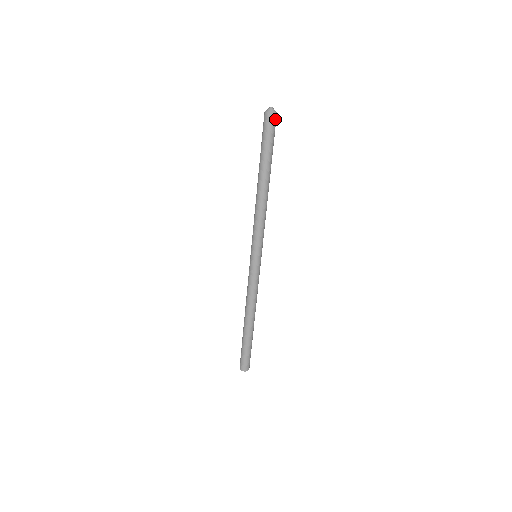
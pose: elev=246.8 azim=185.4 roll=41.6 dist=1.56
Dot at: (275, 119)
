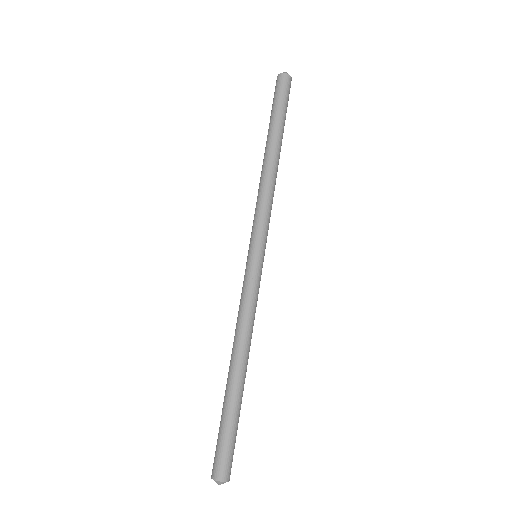
Dot at: (289, 82)
